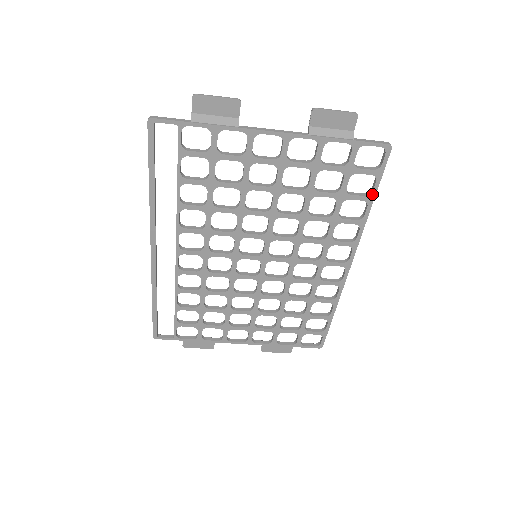
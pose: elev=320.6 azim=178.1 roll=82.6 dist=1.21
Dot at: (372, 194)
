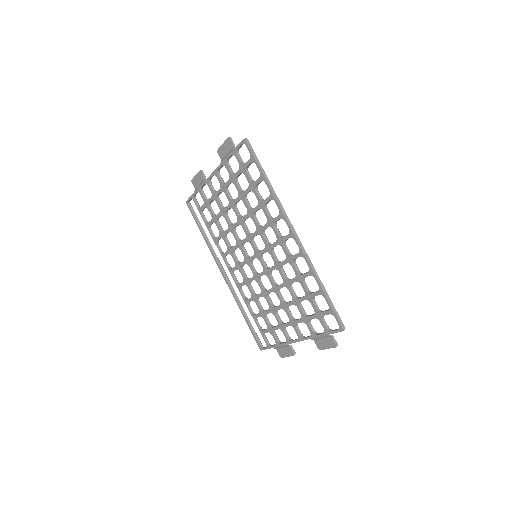
Dot at: (261, 174)
